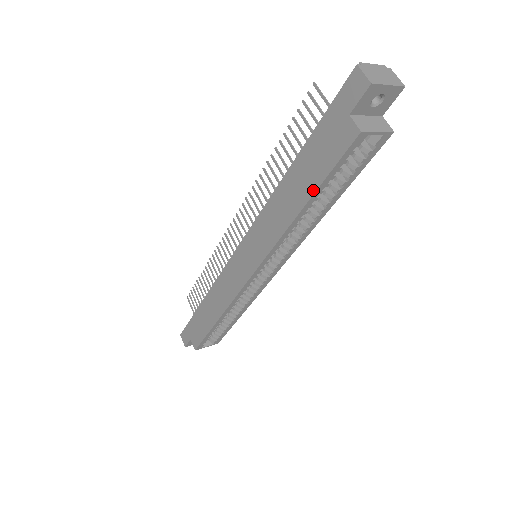
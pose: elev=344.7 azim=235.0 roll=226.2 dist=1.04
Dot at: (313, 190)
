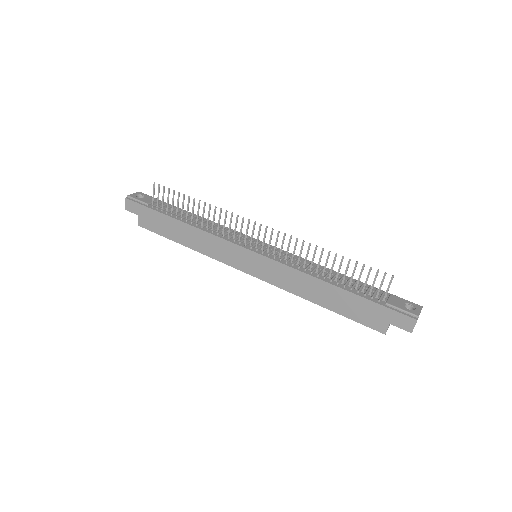
Dot at: (336, 311)
